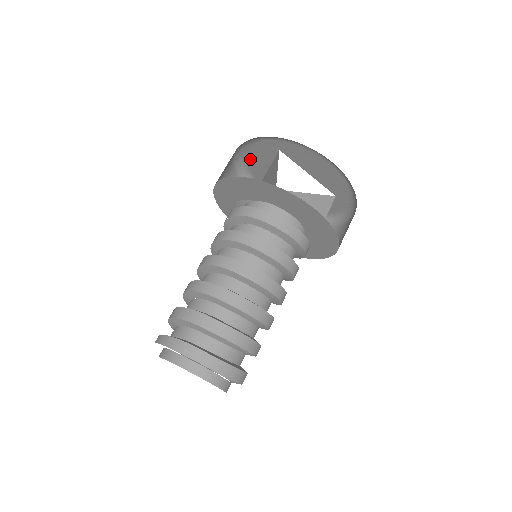
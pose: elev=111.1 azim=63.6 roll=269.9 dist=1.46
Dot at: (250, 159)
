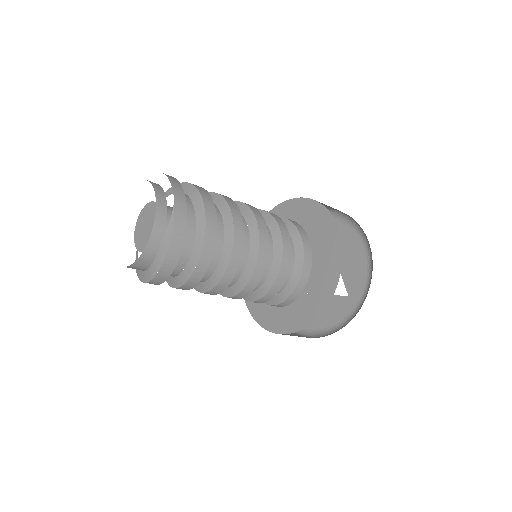
Dot at: occluded
